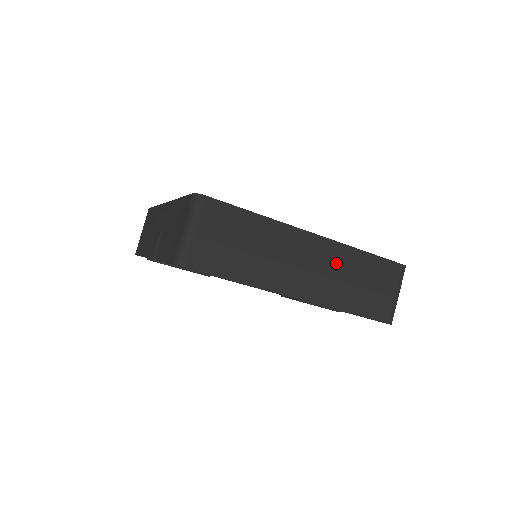
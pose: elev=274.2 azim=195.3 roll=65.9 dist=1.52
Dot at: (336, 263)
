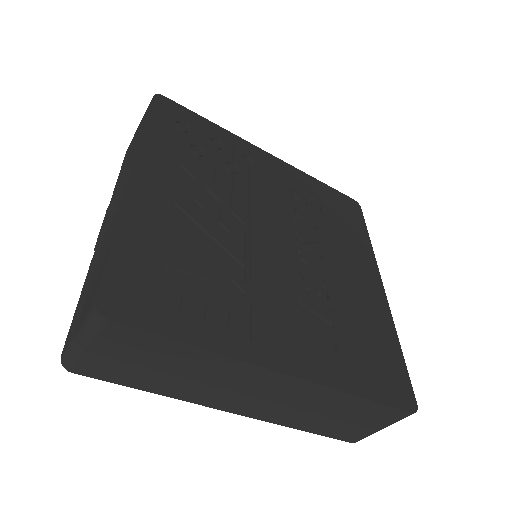
Dot at: (305, 398)
